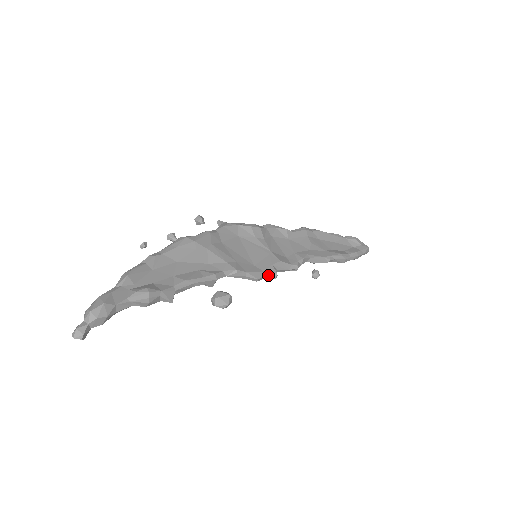
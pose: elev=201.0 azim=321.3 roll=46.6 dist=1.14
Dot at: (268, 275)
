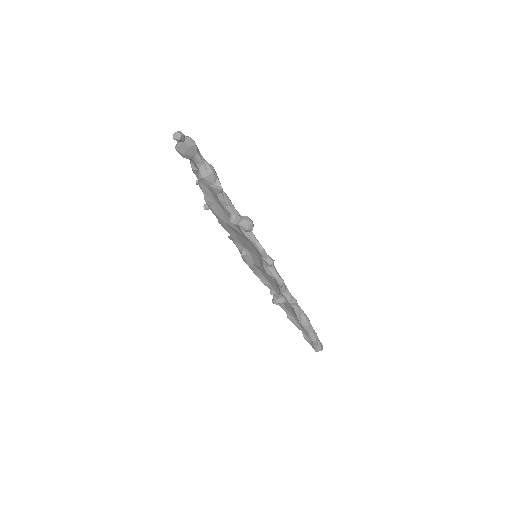
Dot at: (268, 257)
